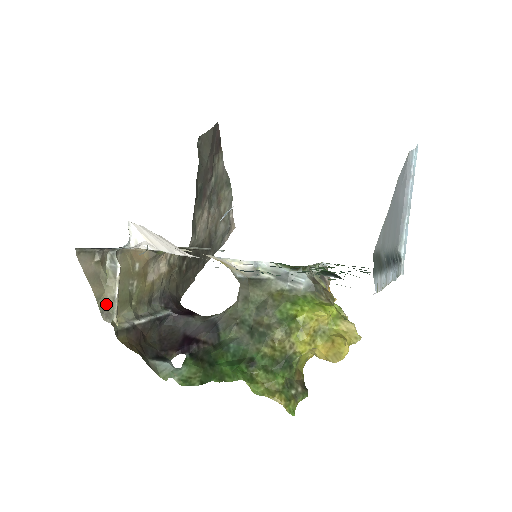
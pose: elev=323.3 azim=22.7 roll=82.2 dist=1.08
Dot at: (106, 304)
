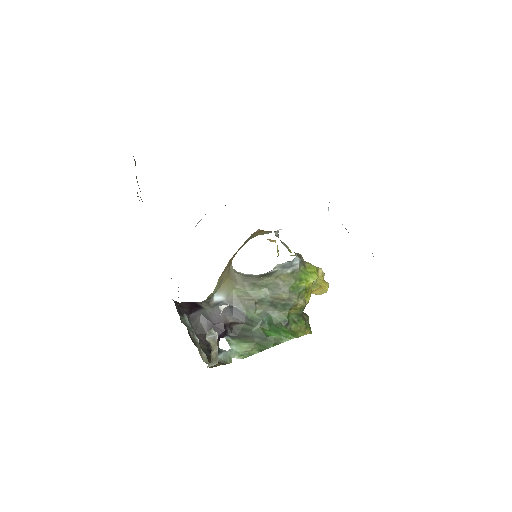
Dot at: (212, 360)
